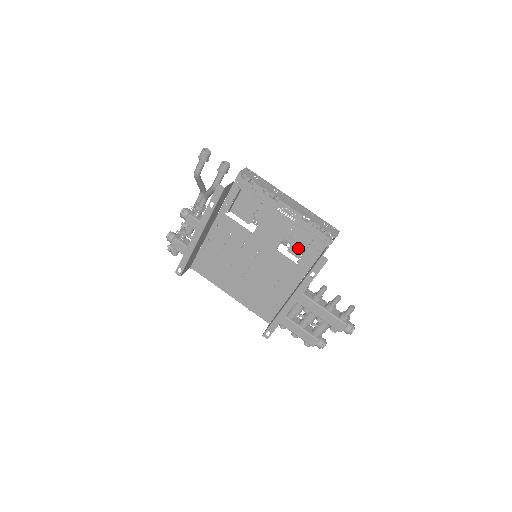
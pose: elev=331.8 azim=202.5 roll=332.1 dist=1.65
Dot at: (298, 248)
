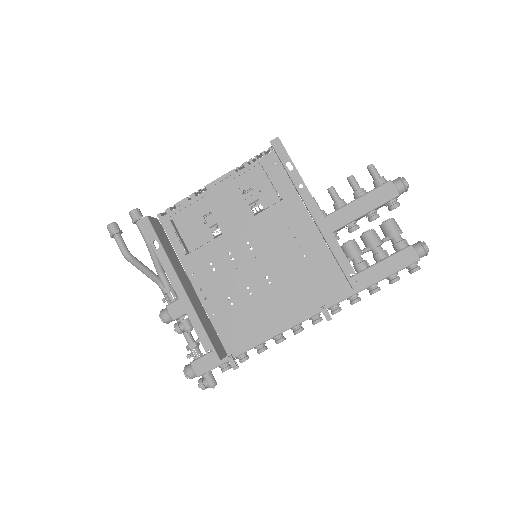
Dot at: (267, 194)
